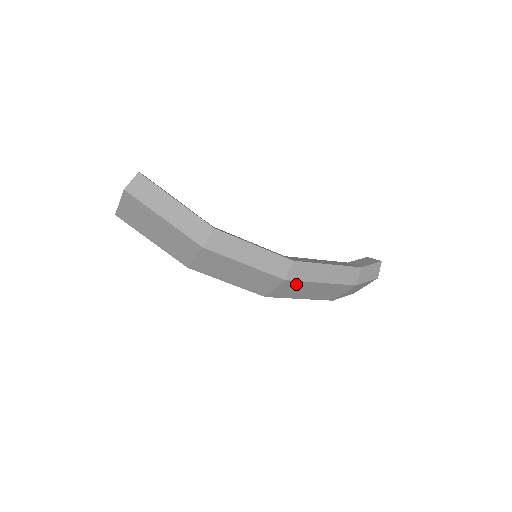
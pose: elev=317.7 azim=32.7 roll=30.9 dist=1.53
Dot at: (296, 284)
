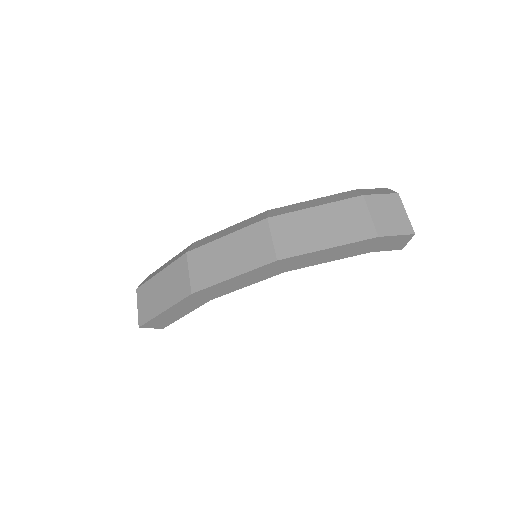
Dot at: (288, 221)
